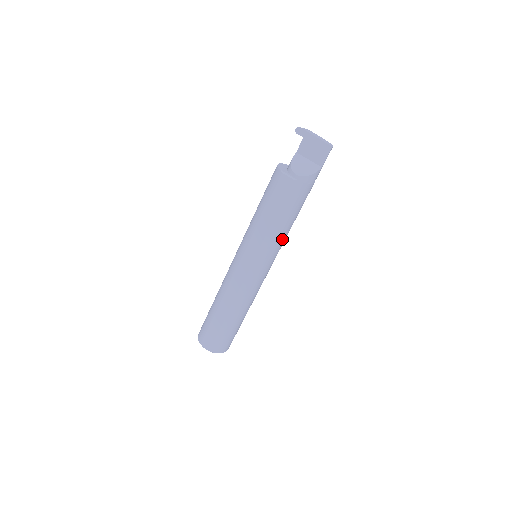
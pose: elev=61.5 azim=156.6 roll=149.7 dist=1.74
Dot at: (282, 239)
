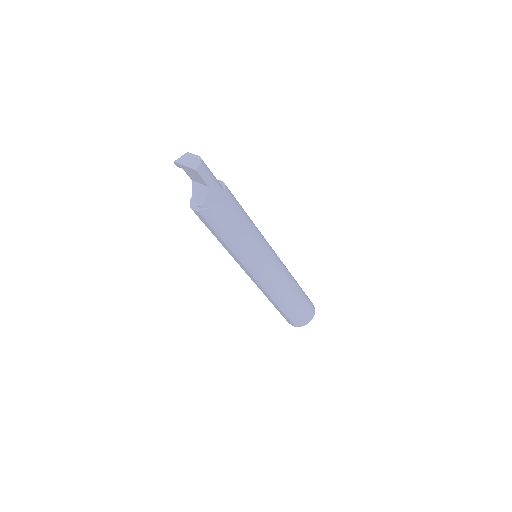
Dot at: (248, 245)
